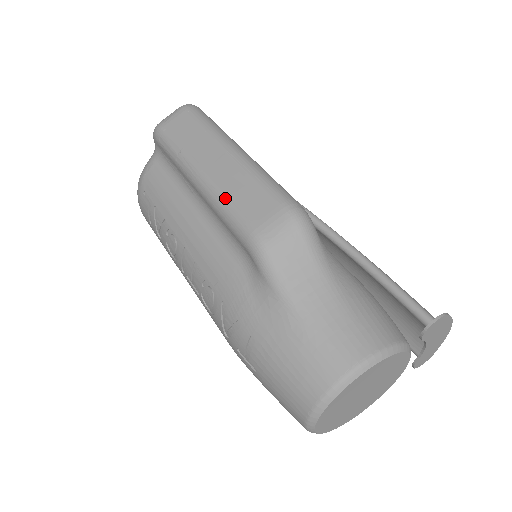
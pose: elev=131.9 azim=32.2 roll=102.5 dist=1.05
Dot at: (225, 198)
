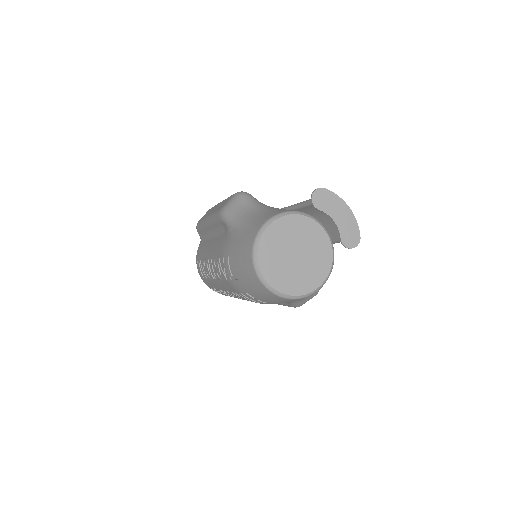
Dot at: (213, 213)
